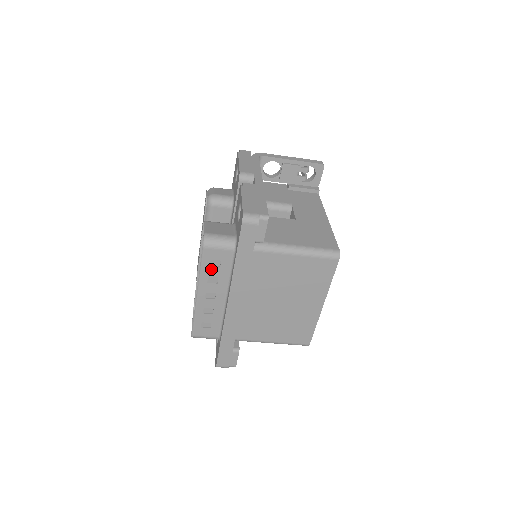
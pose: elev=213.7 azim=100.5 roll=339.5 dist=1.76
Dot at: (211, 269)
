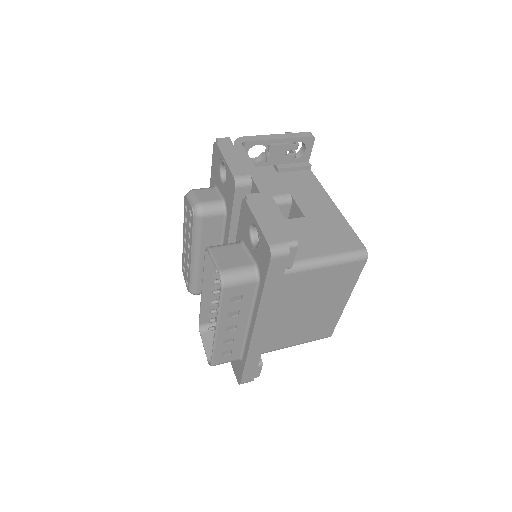
Dot at: (231, 305)
